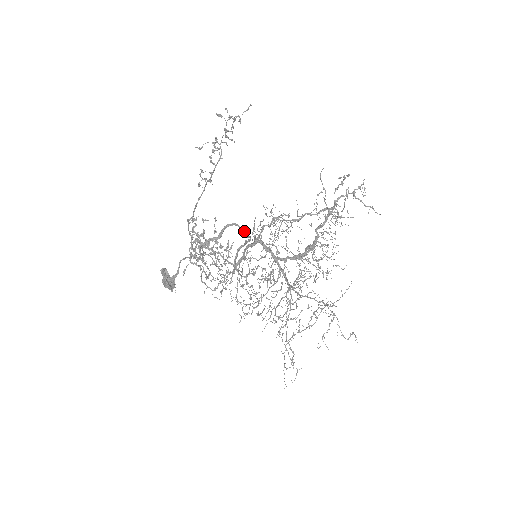
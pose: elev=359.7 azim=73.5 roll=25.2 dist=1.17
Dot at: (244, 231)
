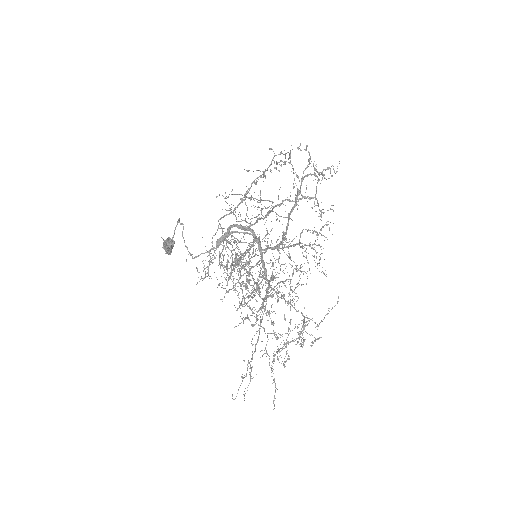
Dot at: occluded
